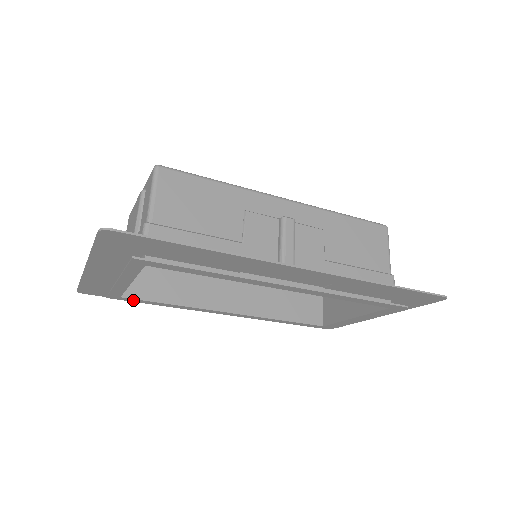
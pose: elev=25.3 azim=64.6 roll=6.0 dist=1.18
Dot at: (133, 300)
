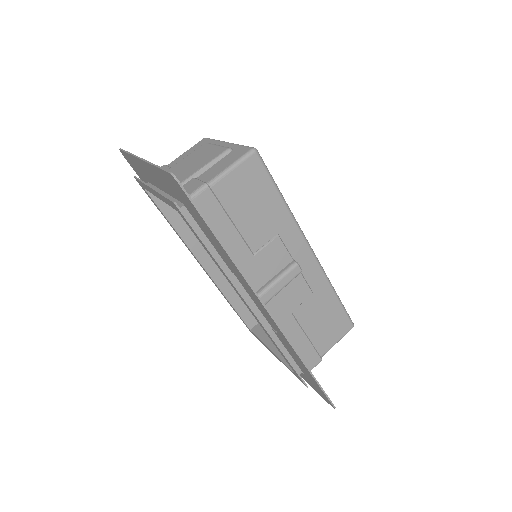
Dot at: (150, 196)
